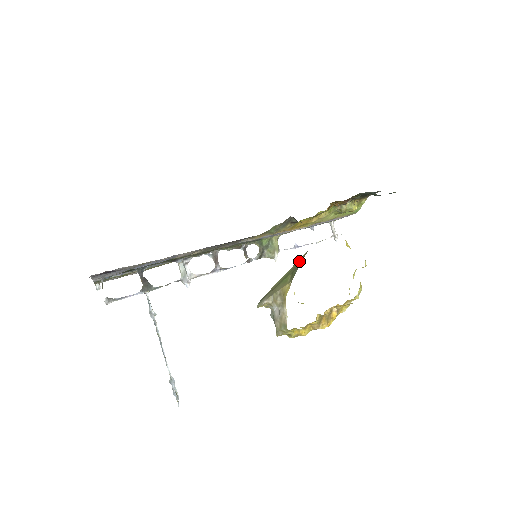
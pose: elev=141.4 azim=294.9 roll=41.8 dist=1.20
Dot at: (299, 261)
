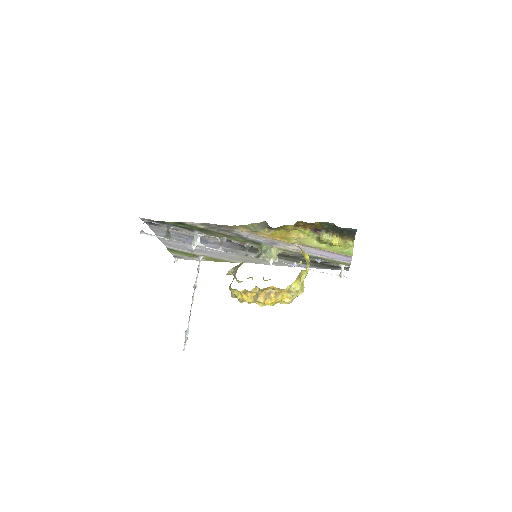
Dot at: occluded
